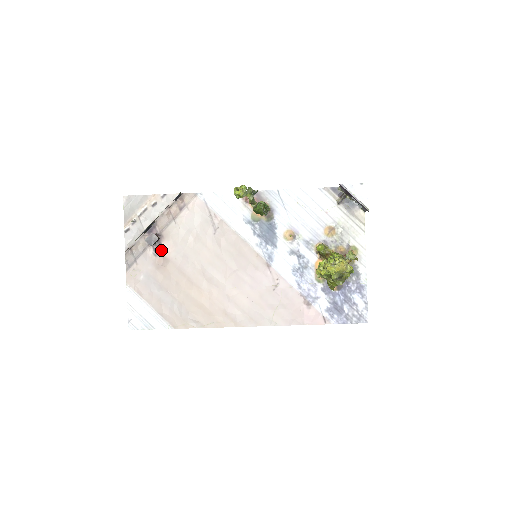
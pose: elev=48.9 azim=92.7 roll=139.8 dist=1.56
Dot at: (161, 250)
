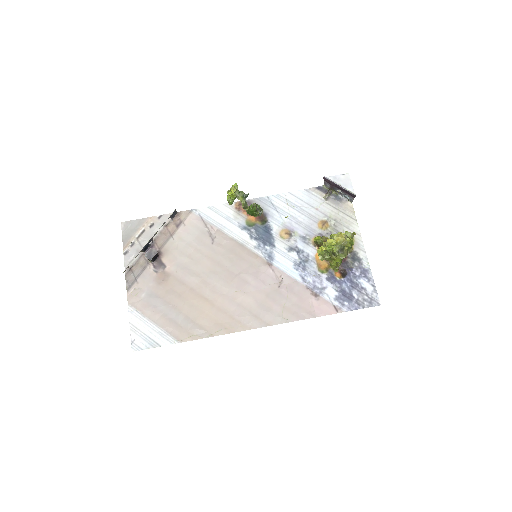
Dot at: (161, 266)
